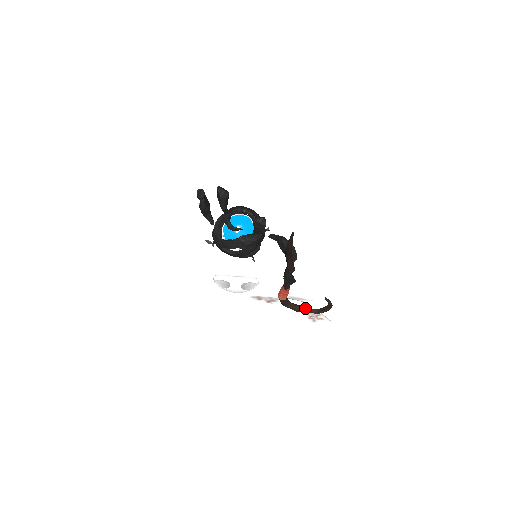
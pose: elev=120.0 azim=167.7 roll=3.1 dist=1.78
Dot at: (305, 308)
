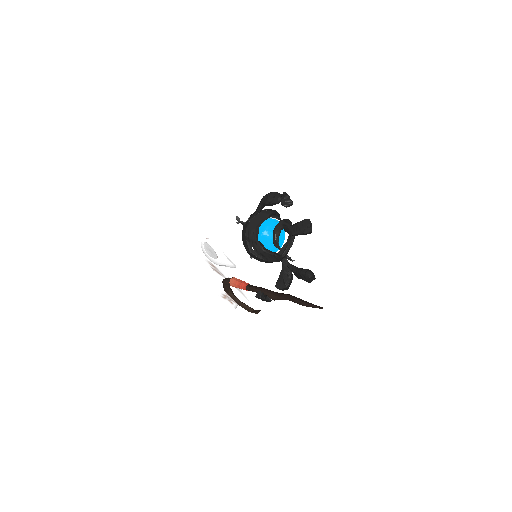
Dot at: (233, 293)
